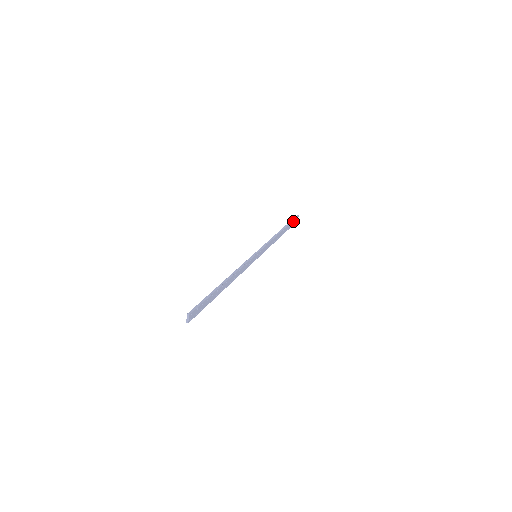
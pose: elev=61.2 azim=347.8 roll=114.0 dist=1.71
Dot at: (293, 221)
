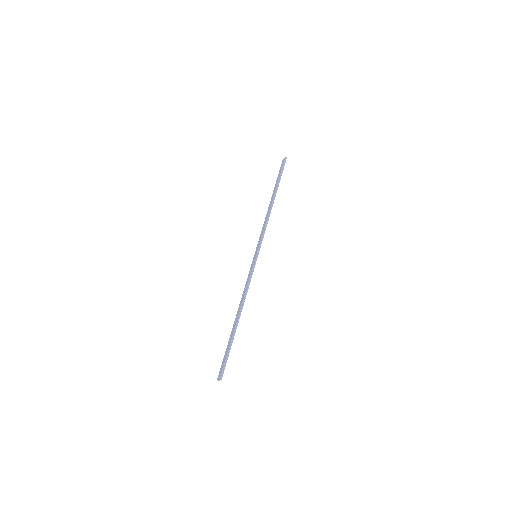
Dot at: (282, 171)
